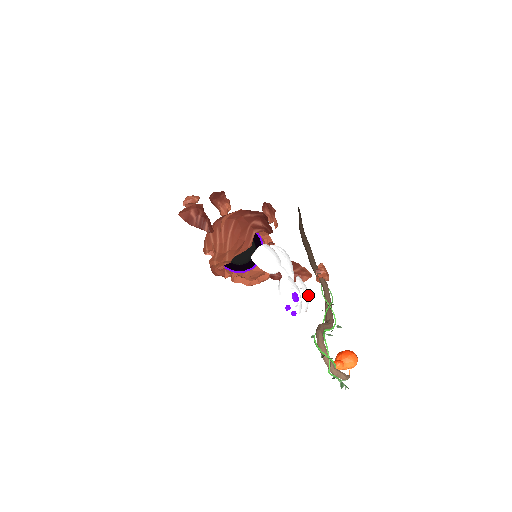
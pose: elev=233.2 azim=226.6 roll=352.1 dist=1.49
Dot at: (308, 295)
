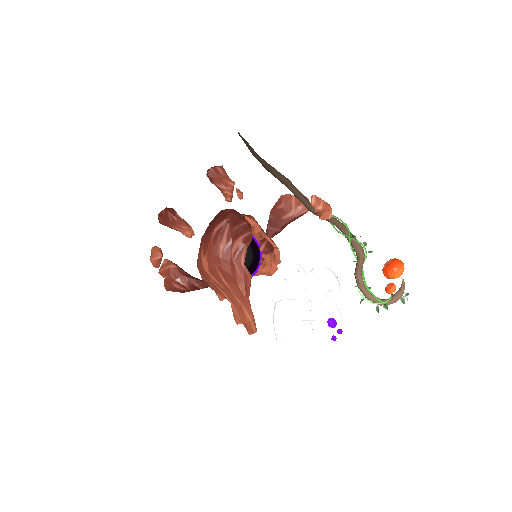
Dot at: (333, 278)
